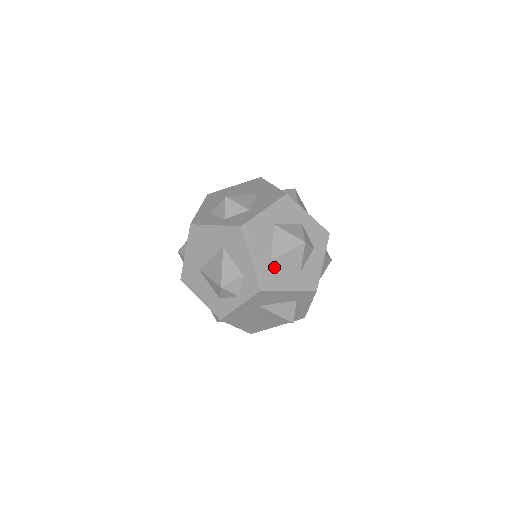
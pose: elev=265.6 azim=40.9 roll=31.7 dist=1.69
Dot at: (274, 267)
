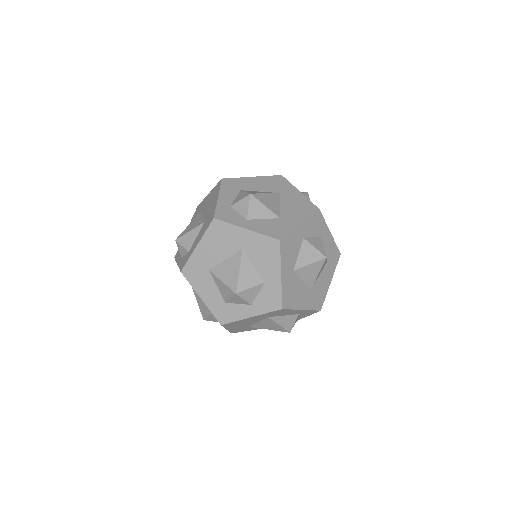
Dot at: (315, 289)
